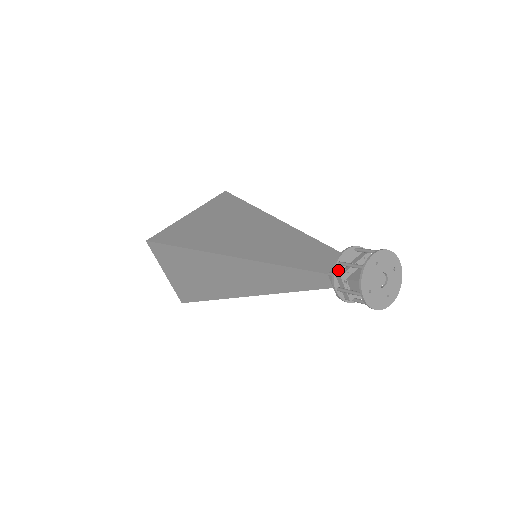
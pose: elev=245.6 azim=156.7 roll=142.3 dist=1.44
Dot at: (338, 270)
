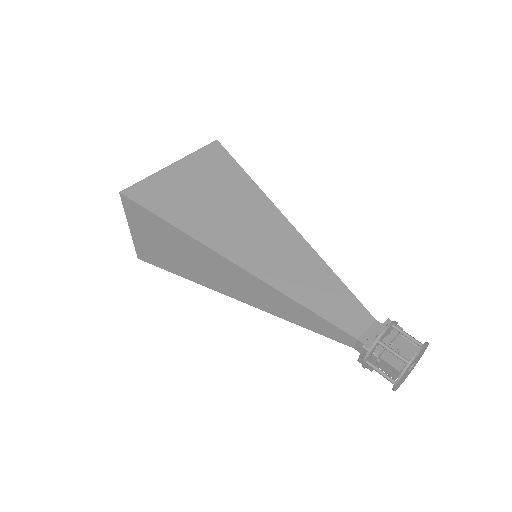
Dot at: (375, 347)
